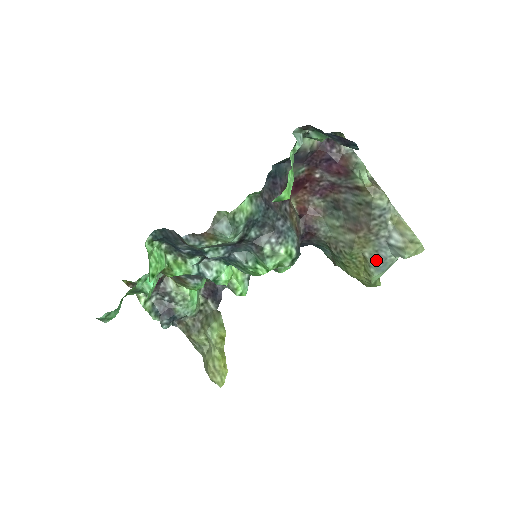
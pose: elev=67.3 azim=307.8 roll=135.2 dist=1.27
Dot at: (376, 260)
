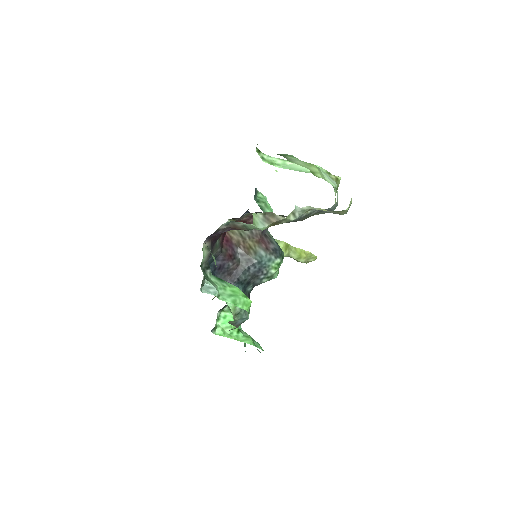
Dot at: (326, 212)
